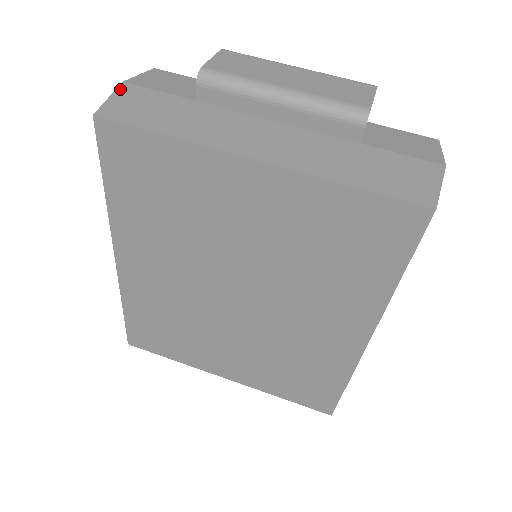
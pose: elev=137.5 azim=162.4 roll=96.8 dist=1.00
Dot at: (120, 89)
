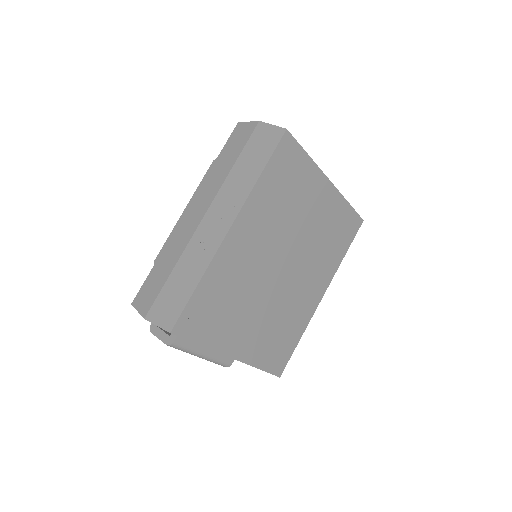
Dot at: (266, 124)
